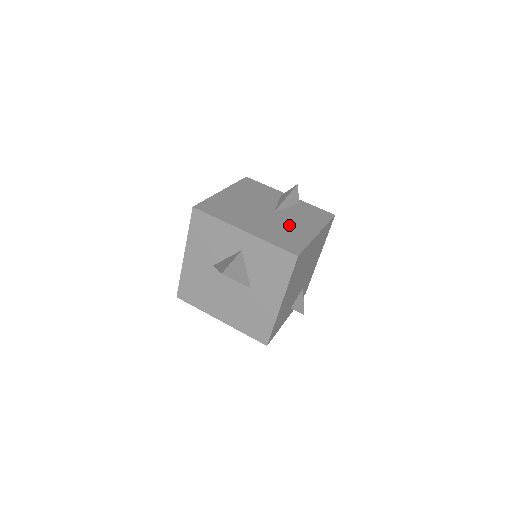
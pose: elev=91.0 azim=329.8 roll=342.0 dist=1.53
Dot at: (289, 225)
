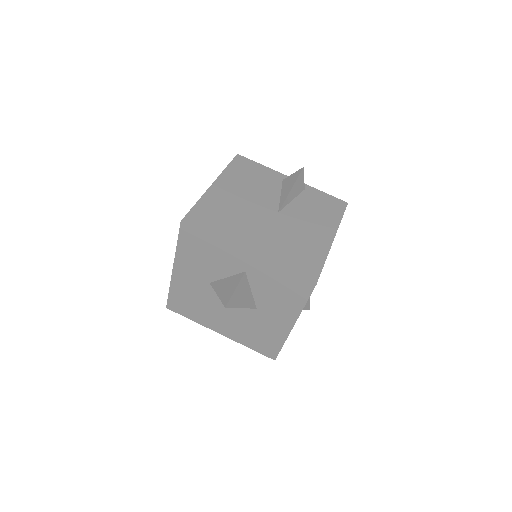
Dot at: (299, 231)
